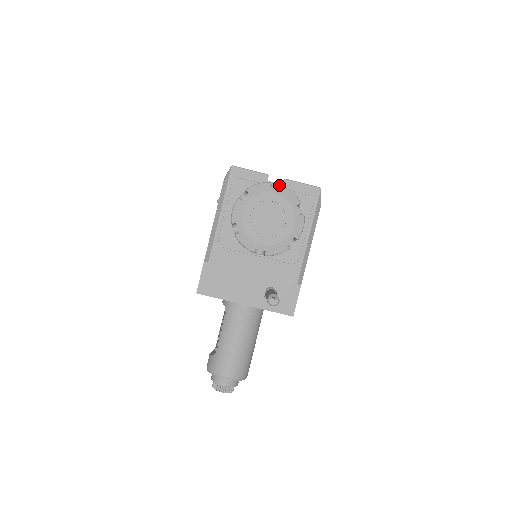
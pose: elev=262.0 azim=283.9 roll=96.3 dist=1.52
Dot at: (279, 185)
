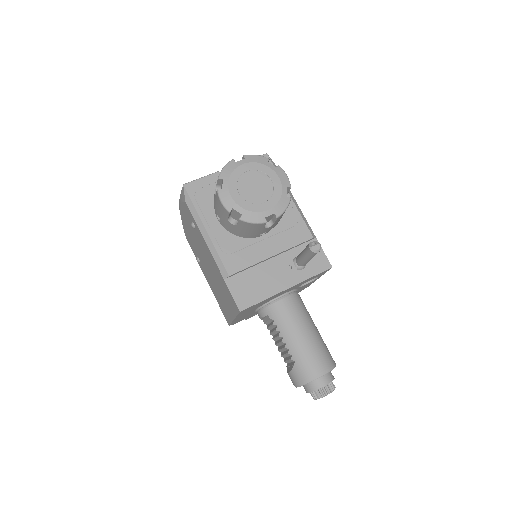
Dot at: occluded
